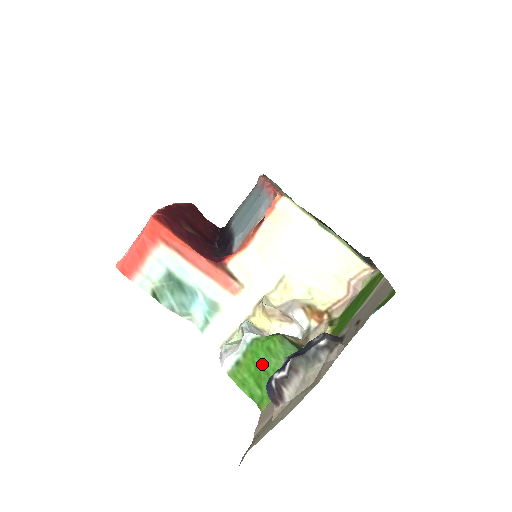
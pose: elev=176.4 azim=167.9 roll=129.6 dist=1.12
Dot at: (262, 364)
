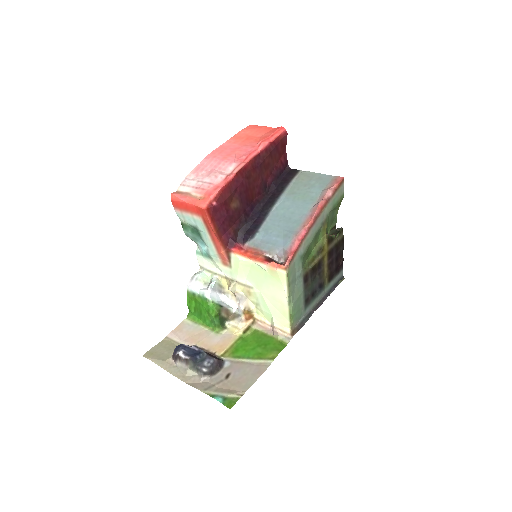
Dot at: (202, 309)
